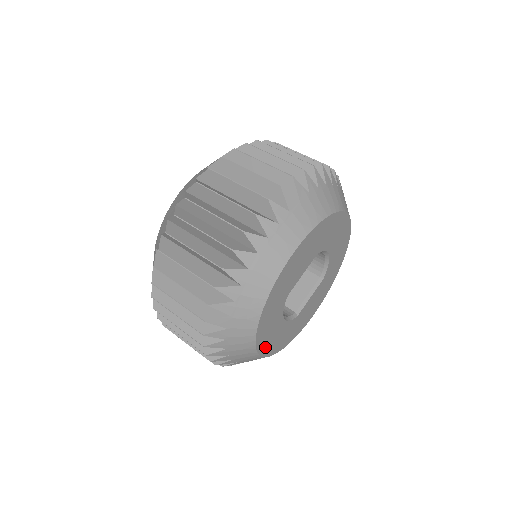
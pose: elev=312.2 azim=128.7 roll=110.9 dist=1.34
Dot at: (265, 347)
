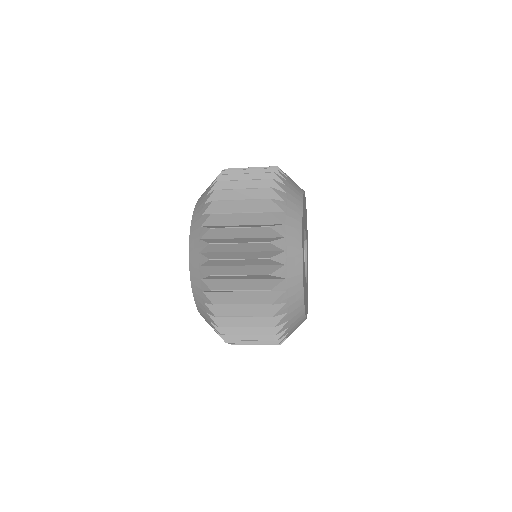
Dot at: occluded
